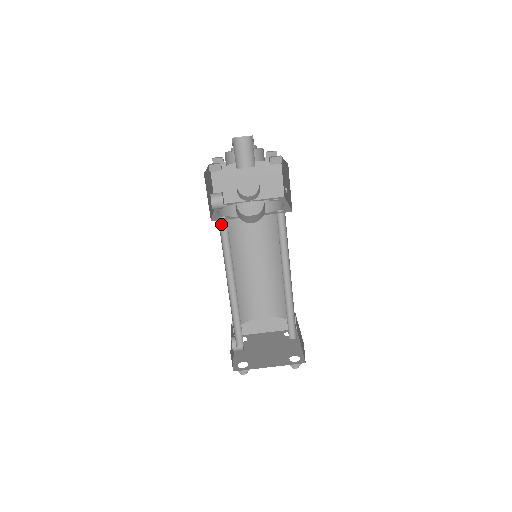
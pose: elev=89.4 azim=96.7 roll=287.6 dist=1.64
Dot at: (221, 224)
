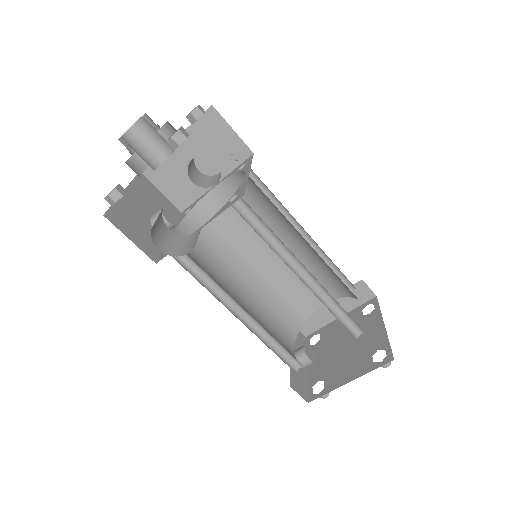
Dot at: occluded
